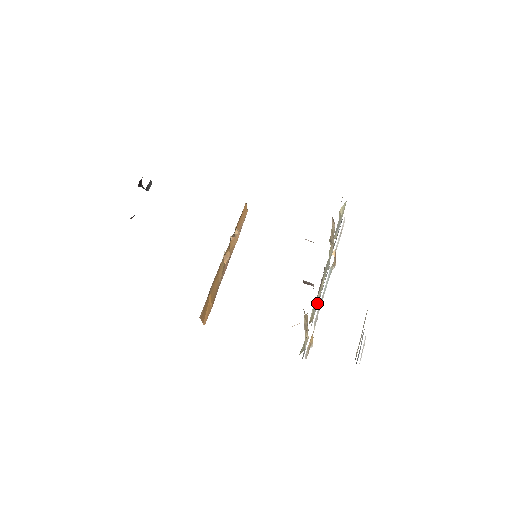
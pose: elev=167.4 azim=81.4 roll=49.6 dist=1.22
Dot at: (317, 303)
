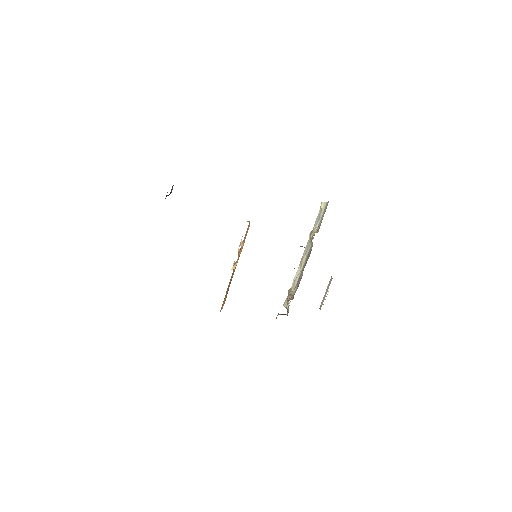
Dot at: (297, 279)
